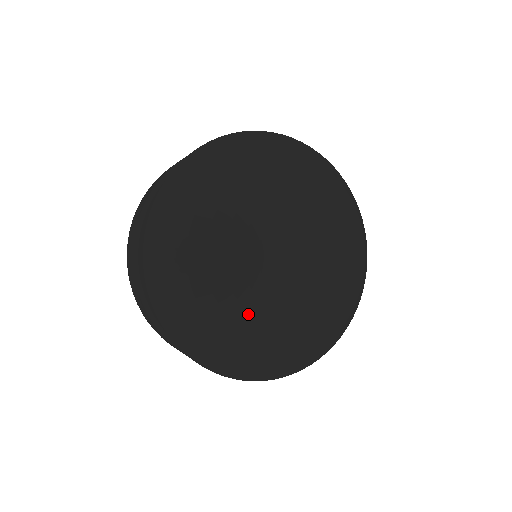
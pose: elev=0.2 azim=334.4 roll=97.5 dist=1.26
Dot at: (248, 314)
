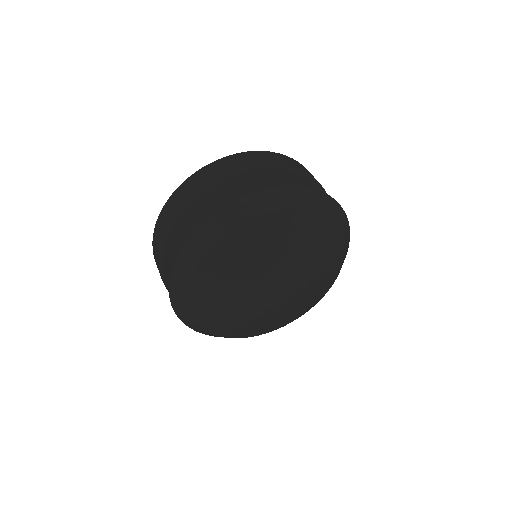
Dot at: (246, 323)
